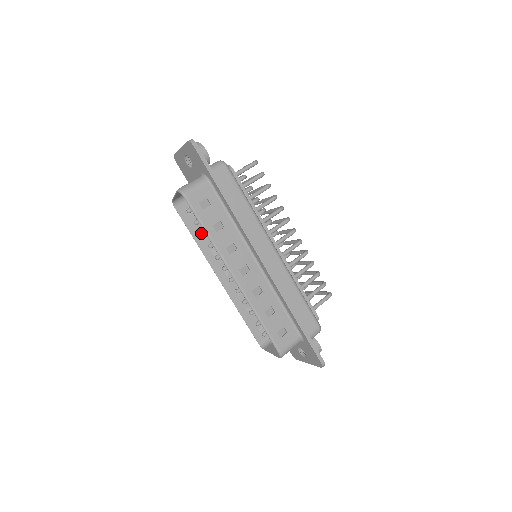
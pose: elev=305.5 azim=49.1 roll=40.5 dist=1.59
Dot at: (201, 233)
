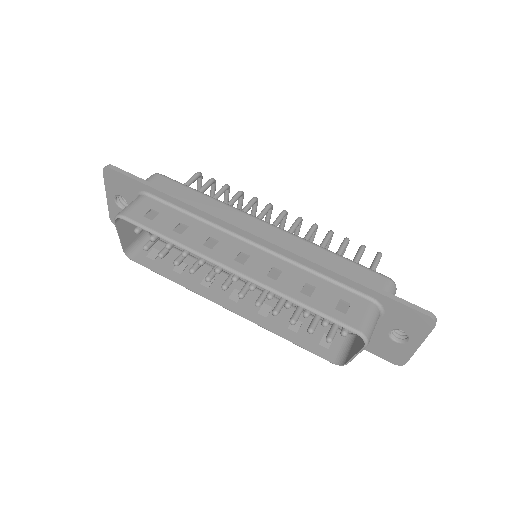
Dot at: (173, 263)
